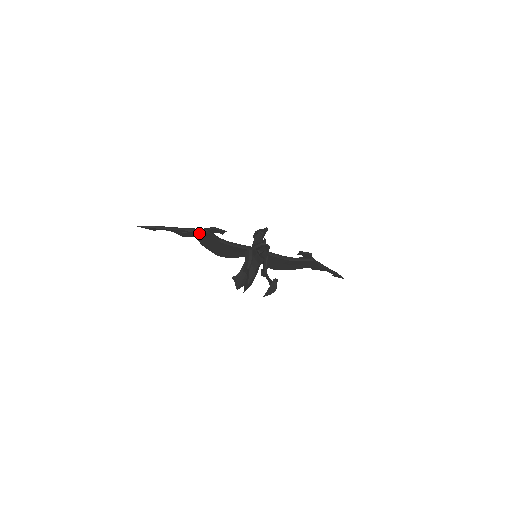
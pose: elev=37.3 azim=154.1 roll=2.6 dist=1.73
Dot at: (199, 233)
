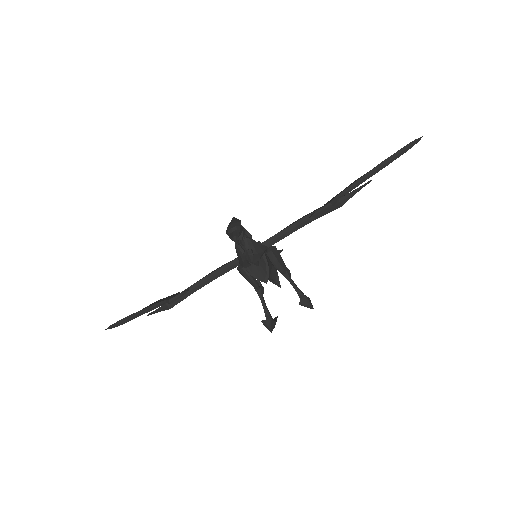
Dot at: (163, 309)
